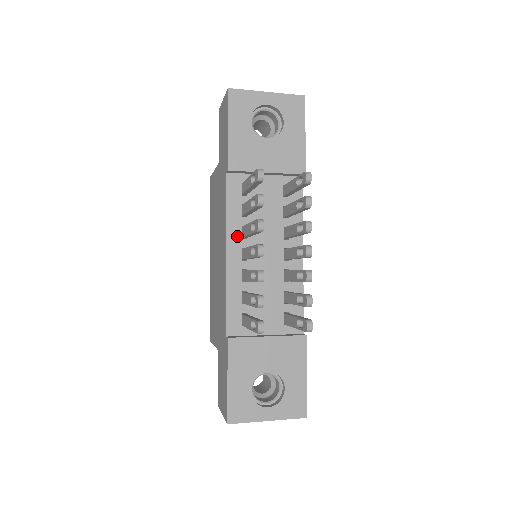
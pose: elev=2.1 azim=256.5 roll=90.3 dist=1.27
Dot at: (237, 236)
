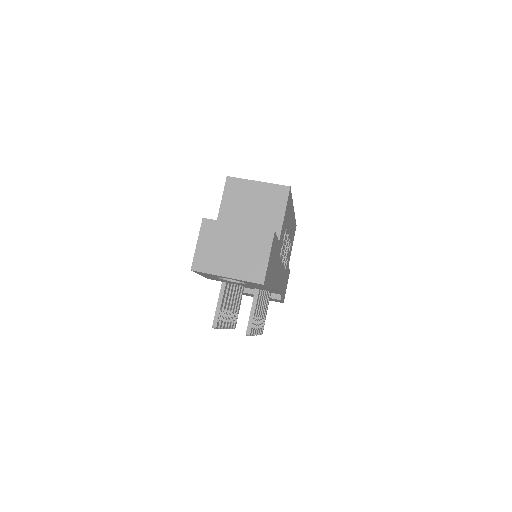
Dot at: occluded
